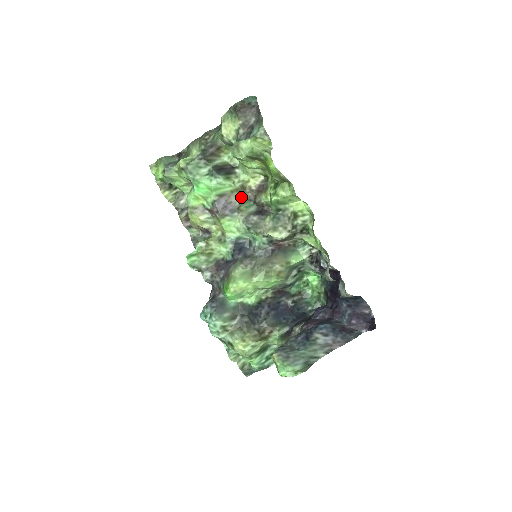
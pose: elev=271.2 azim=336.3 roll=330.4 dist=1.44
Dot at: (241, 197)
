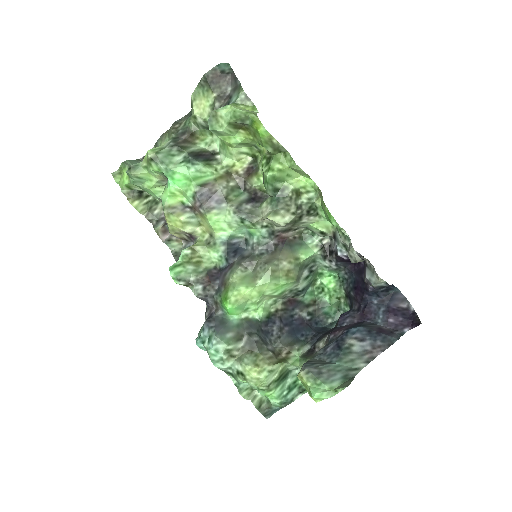
Dot at: (227, 184)
